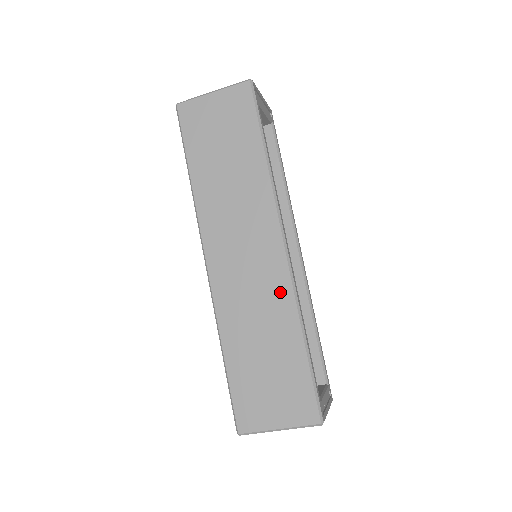
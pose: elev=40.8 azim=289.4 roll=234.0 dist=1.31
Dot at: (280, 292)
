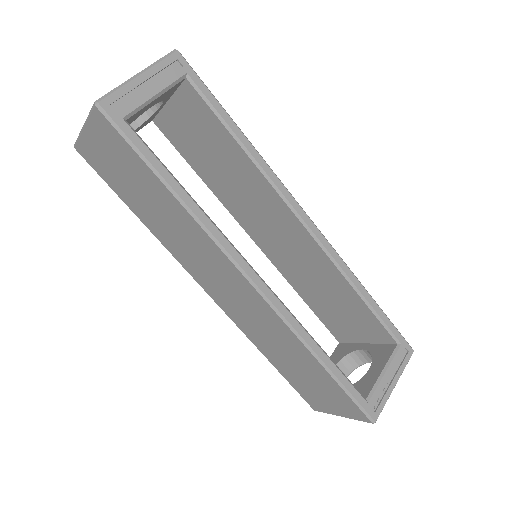
Dot at: (276, 324)
